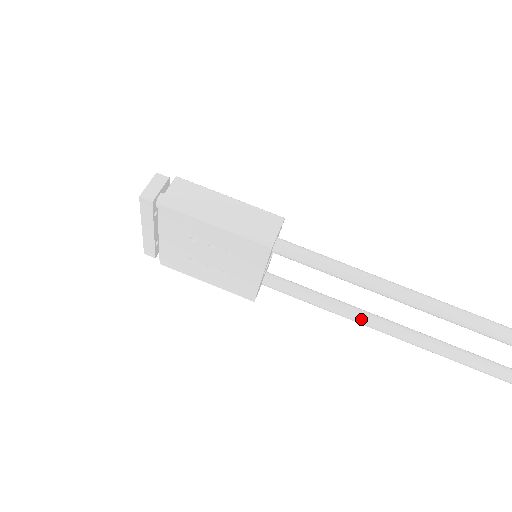
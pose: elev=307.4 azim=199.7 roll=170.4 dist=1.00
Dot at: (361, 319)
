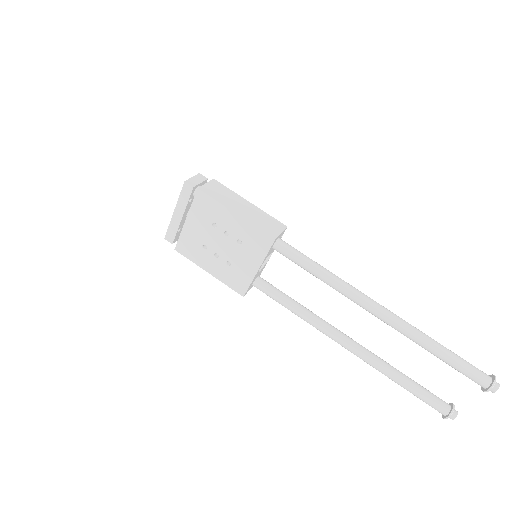
Dot at: (327, 329)
